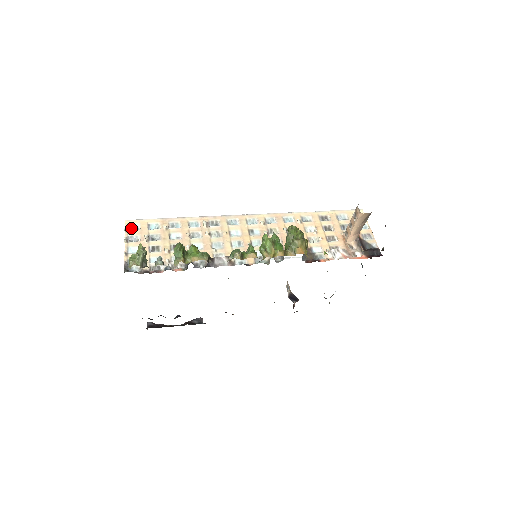
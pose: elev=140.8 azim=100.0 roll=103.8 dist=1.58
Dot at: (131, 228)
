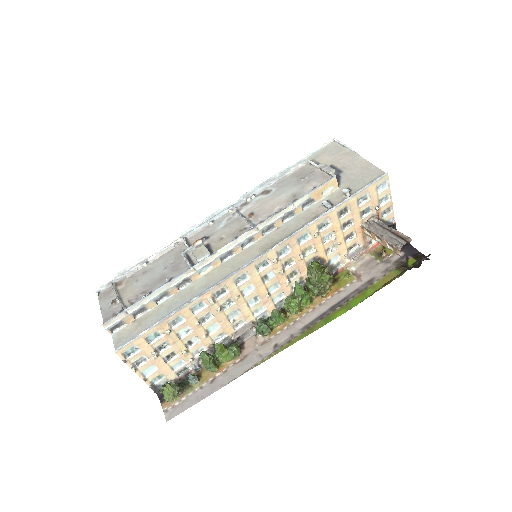
Dot at: (128, 353)
